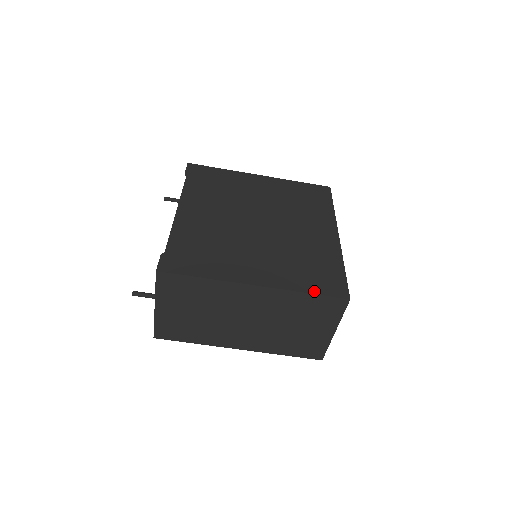
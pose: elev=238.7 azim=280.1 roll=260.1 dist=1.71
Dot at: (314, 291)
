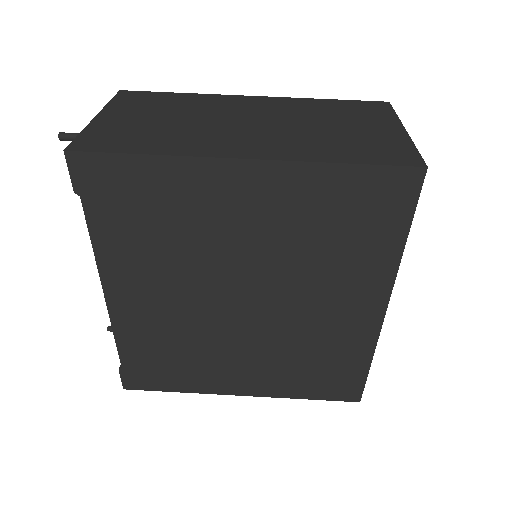
Dot at: occluded
